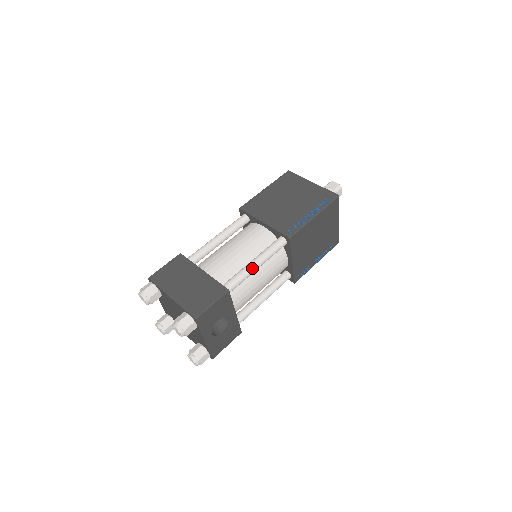
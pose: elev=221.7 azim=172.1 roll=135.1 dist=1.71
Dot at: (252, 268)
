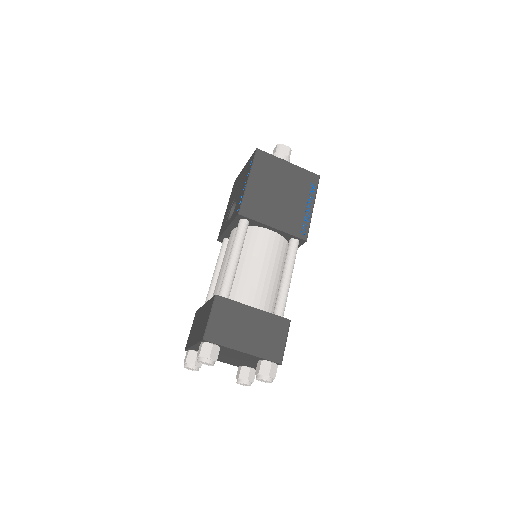
Dot at: (289, 285)
